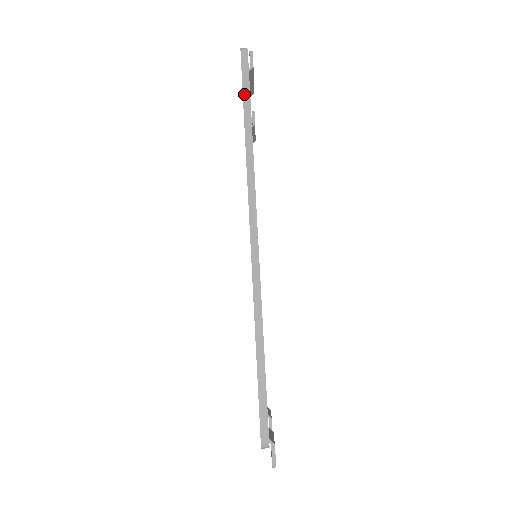
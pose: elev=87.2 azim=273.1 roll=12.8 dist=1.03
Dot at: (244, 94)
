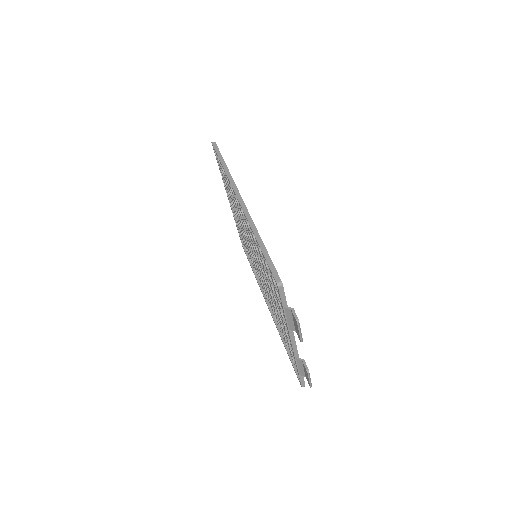
Dot at: (218, 155)
